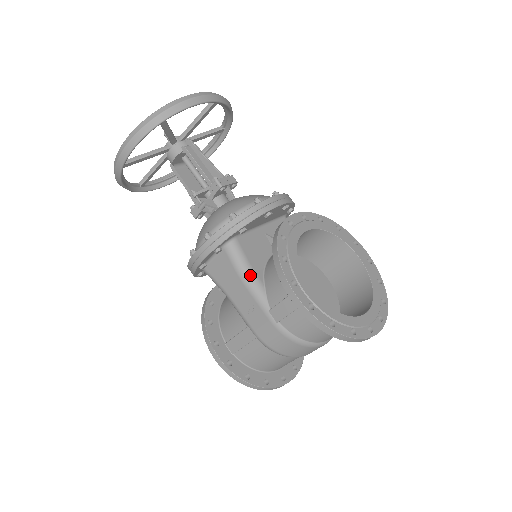
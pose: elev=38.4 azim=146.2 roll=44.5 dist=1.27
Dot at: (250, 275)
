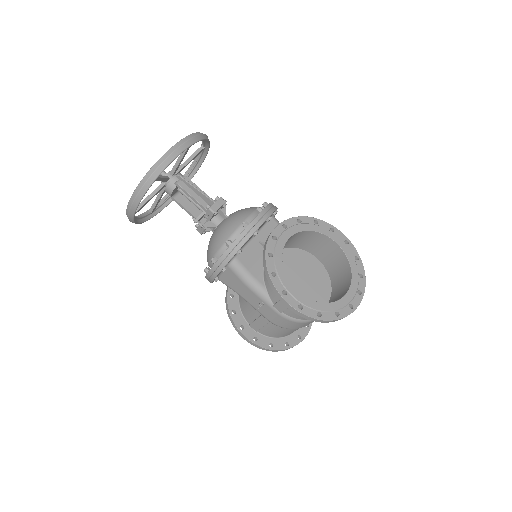
Dot at: (253, 282)
